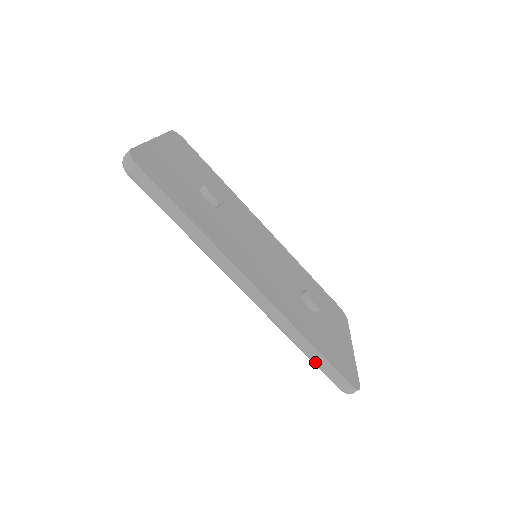
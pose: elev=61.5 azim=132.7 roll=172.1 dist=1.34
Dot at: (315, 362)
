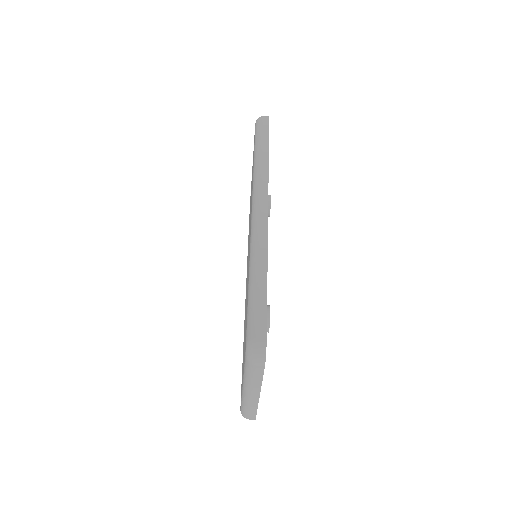
Dot at: (254, 293)
